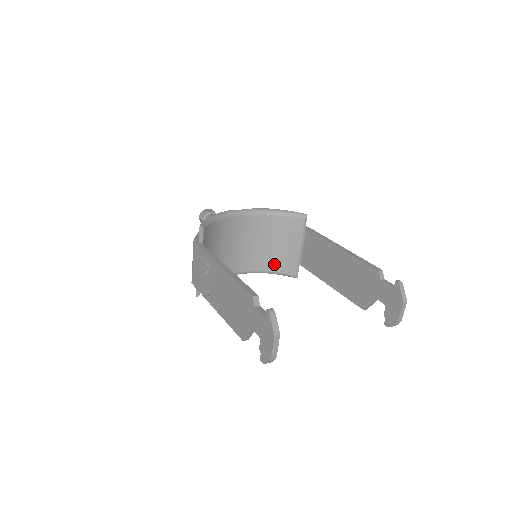
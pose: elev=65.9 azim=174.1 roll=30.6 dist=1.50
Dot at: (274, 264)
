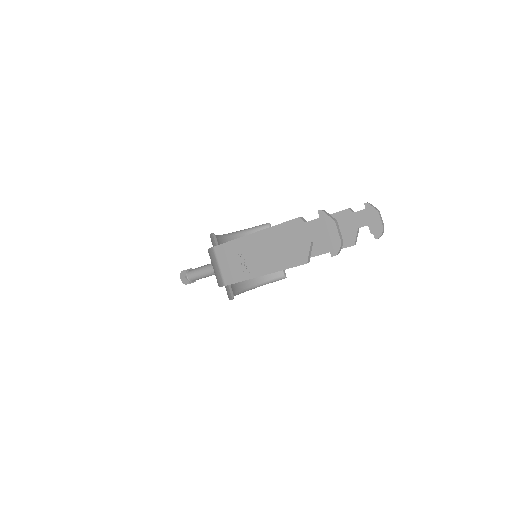
Dot at: occluded
